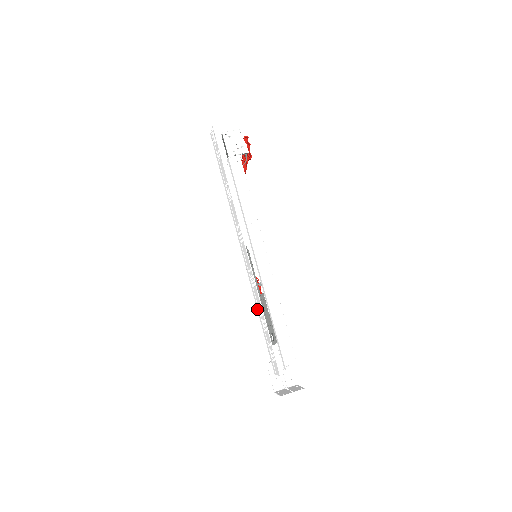
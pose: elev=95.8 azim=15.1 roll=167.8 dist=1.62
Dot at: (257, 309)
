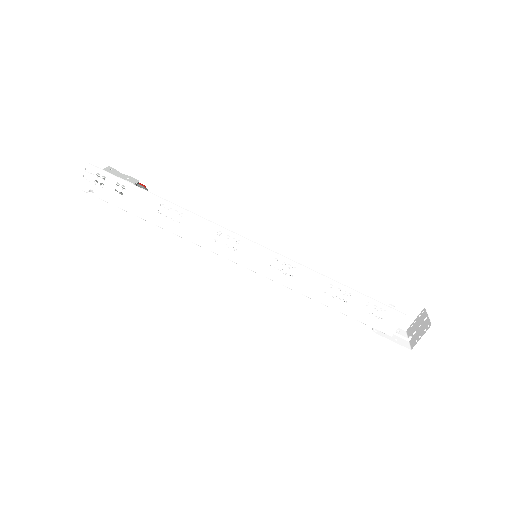
Dot at: (314, 298)
